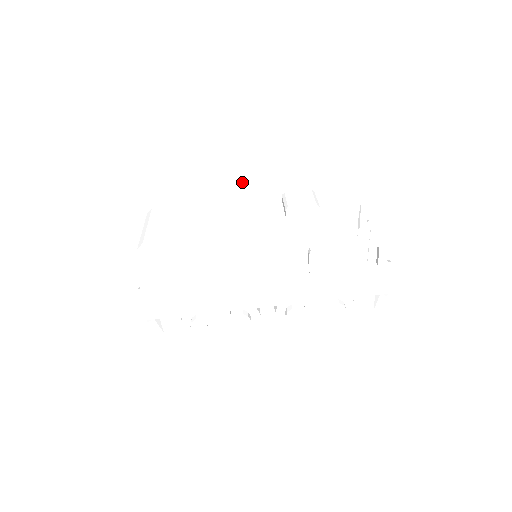
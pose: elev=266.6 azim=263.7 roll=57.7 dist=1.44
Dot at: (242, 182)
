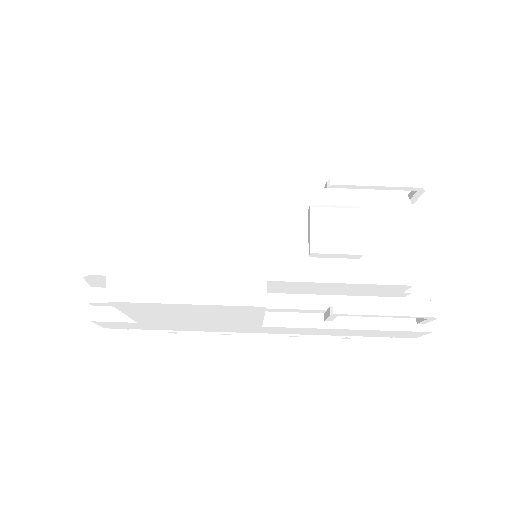
Dot at: (250, 234)
